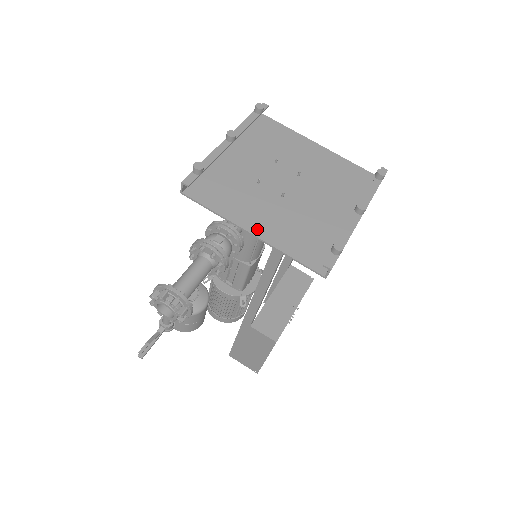
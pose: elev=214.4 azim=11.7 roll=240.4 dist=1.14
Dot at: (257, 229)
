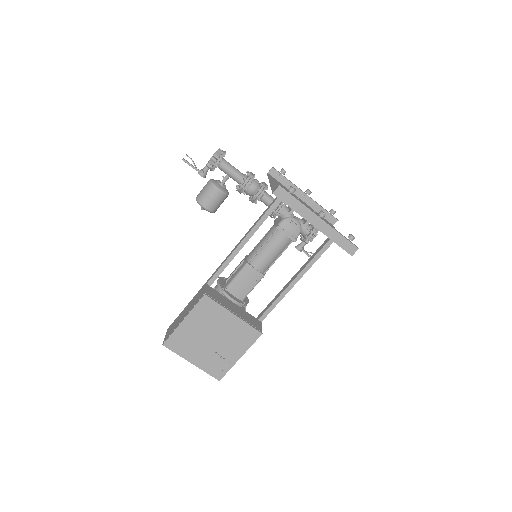
Dot at: (274, 185)
